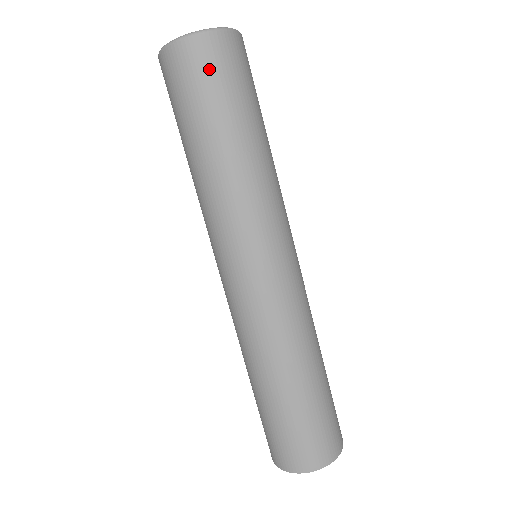
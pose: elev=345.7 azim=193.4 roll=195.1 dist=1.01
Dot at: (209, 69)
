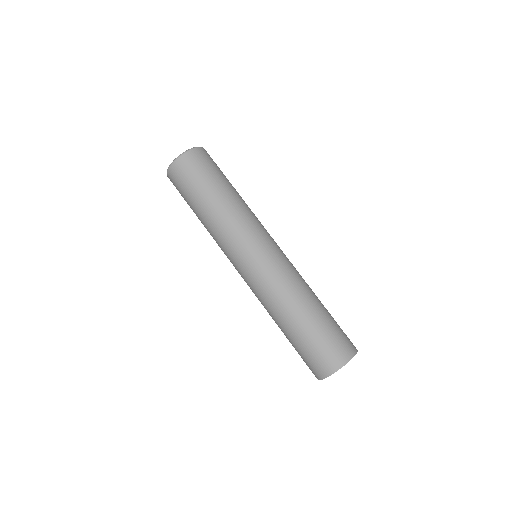
Dot at: (212, 160)
